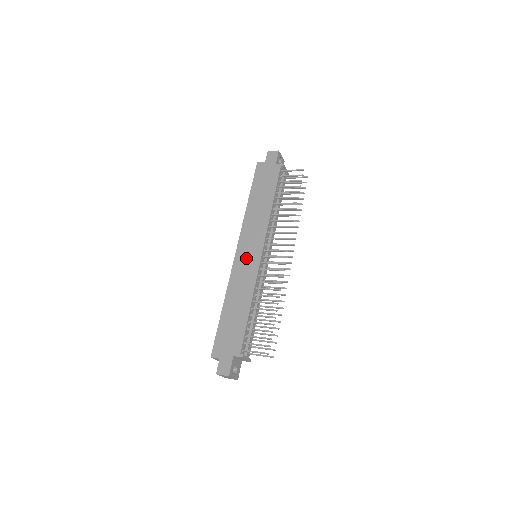
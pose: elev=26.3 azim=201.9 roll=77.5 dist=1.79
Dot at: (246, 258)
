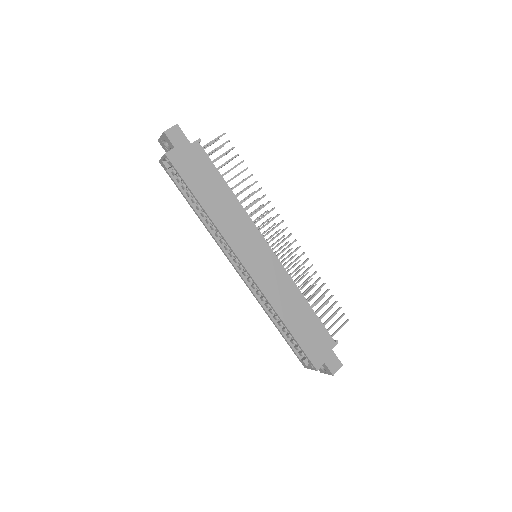
Dot at: (262, 265)
